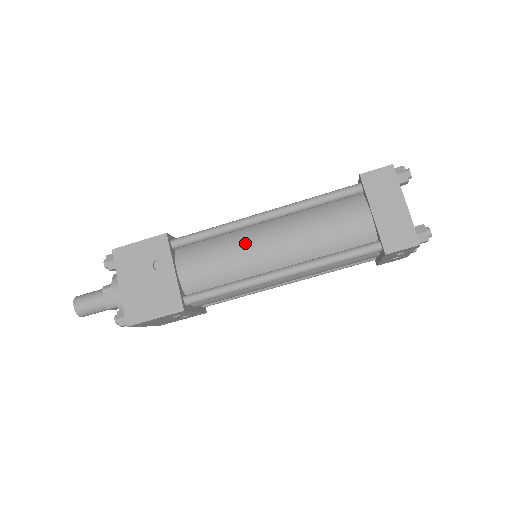
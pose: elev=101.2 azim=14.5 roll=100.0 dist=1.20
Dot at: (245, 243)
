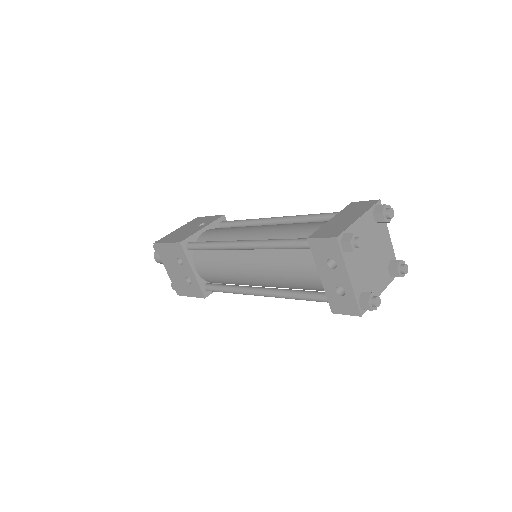
Dot at: (249, 226)
